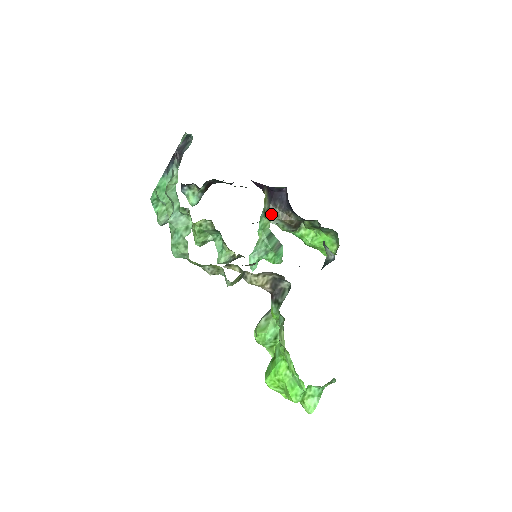
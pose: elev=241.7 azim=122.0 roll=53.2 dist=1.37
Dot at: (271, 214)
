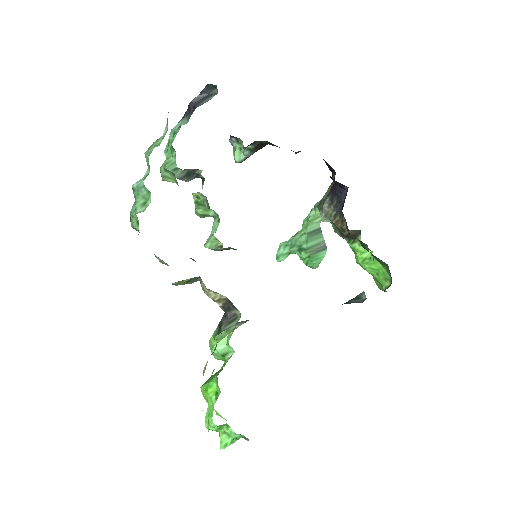
Dot at: (324, 209)
